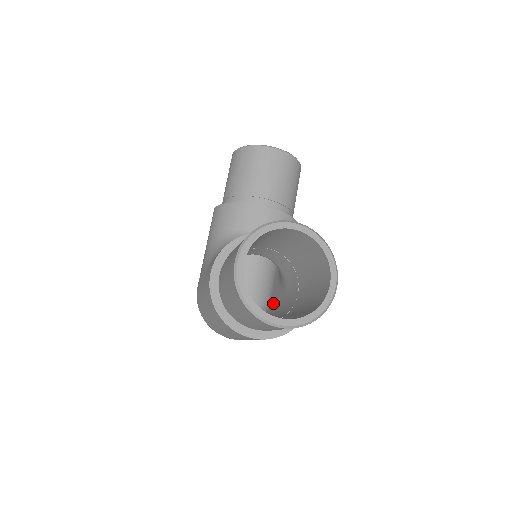
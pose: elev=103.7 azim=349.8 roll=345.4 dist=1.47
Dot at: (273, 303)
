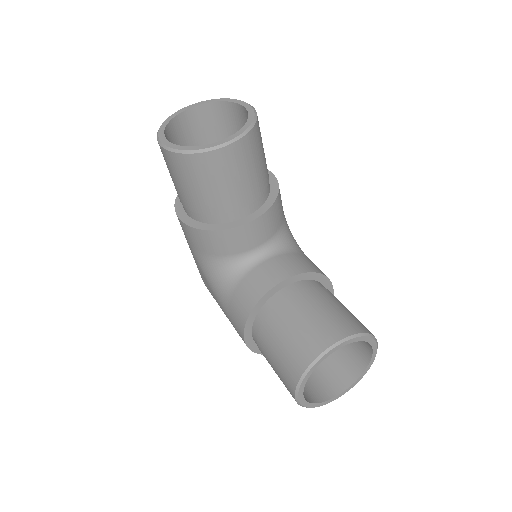
Dot at: occluded
